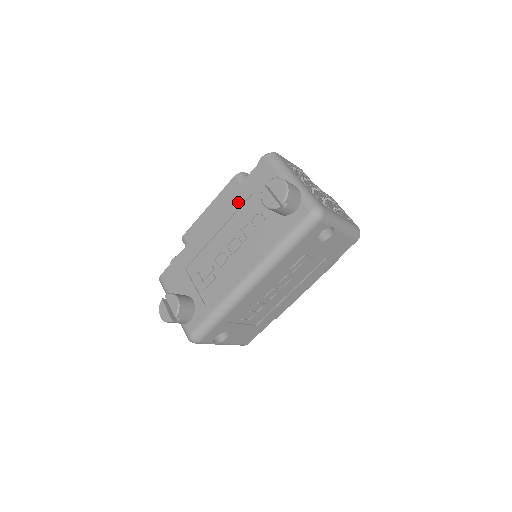
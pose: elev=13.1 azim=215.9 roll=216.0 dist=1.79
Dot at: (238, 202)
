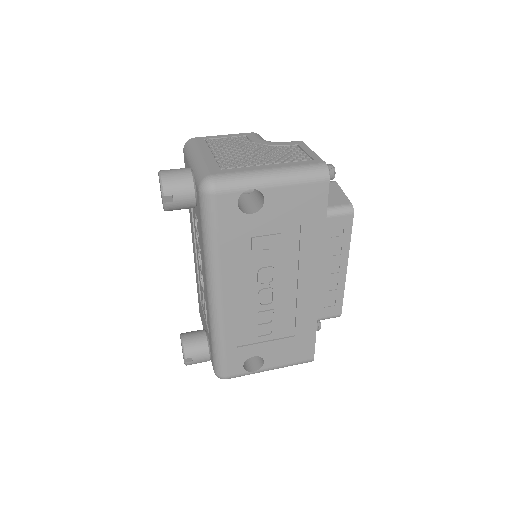
Dot at: (190, 212)
